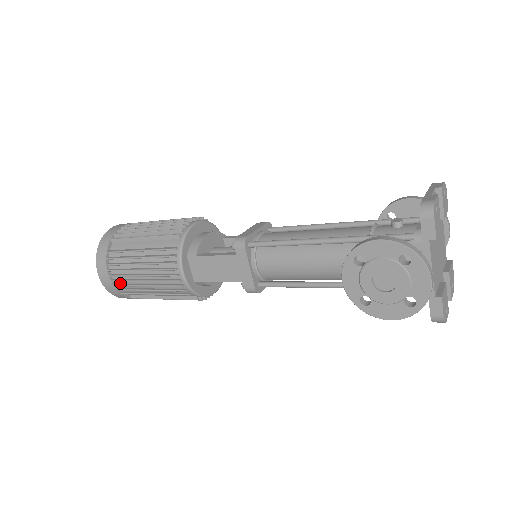
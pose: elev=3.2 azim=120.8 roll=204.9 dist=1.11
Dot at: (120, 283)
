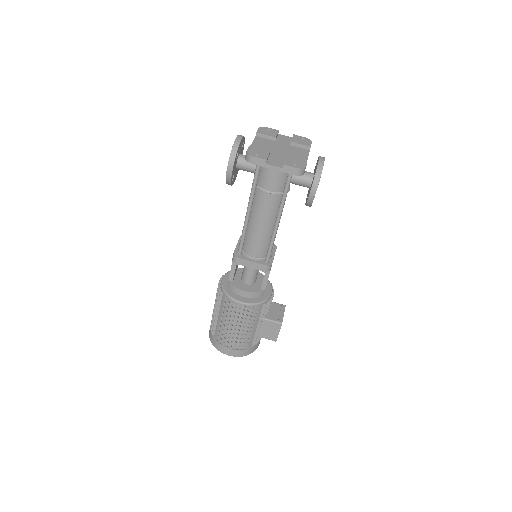
Dot at: occluded
